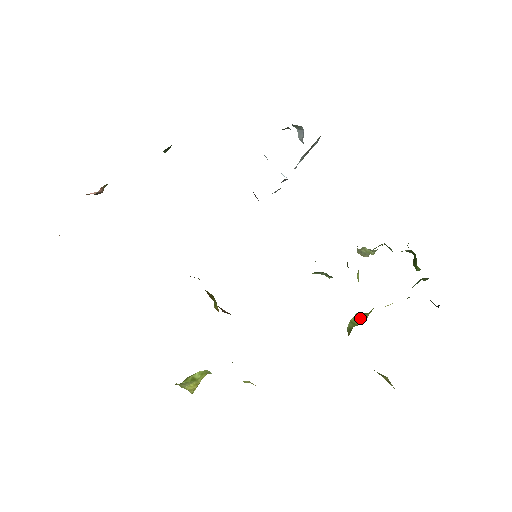
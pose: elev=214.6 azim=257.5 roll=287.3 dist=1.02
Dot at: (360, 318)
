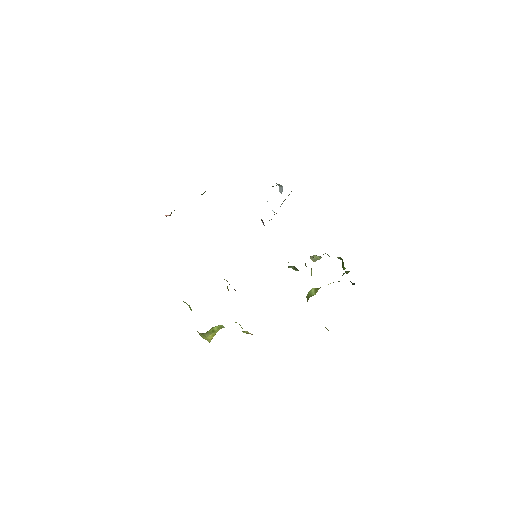
Dot at: (313, 292)
